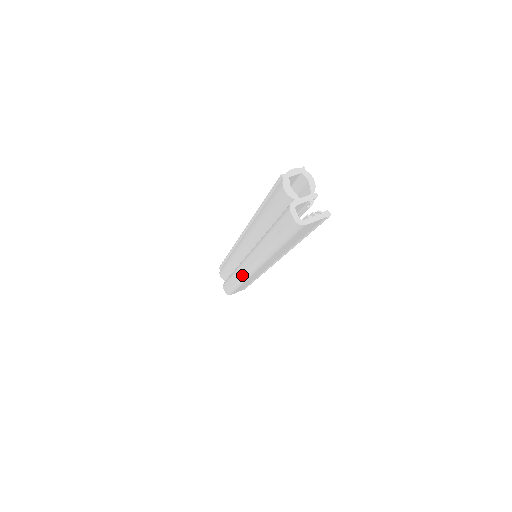
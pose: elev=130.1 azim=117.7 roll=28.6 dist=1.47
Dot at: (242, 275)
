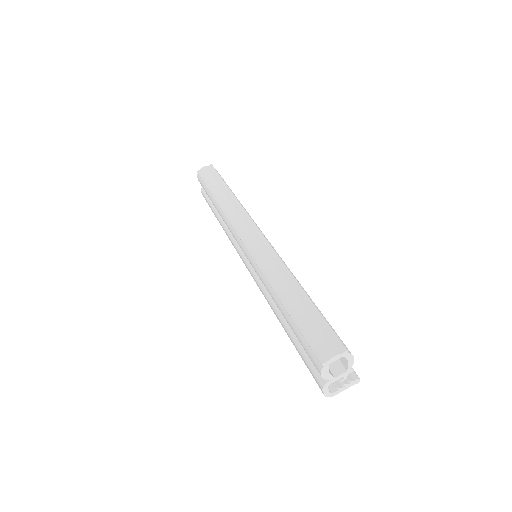
Dot at: occluded
